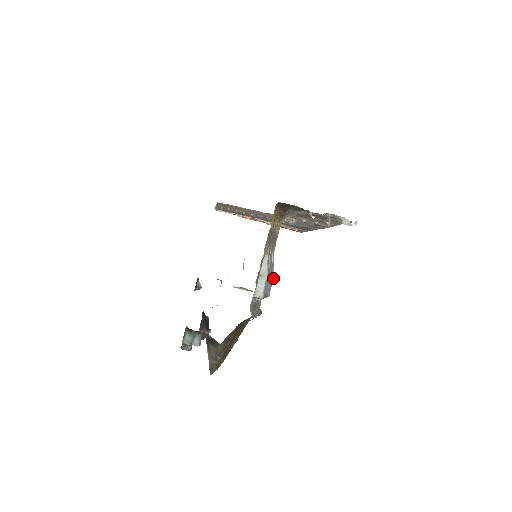
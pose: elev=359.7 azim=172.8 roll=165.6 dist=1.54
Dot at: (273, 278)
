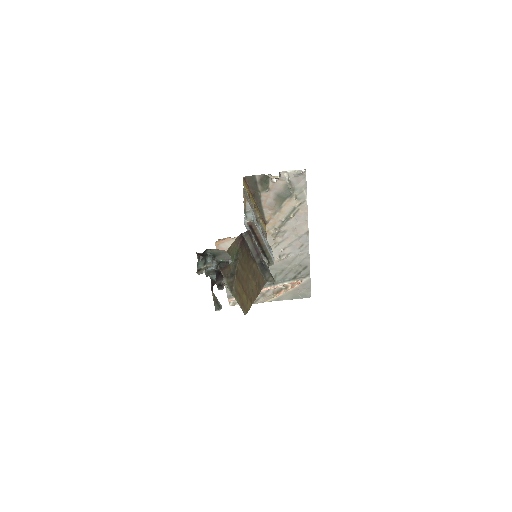
Dot at: (272, 251)
